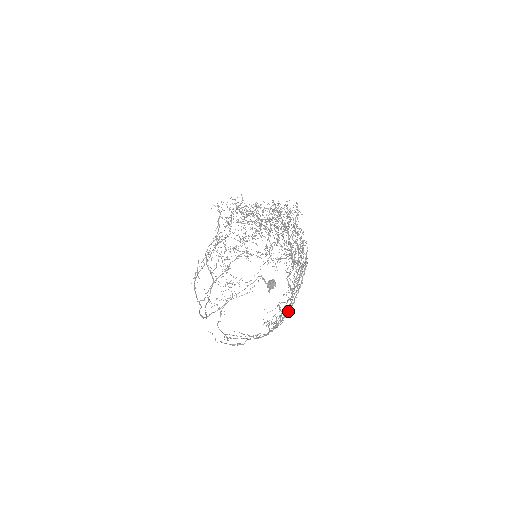
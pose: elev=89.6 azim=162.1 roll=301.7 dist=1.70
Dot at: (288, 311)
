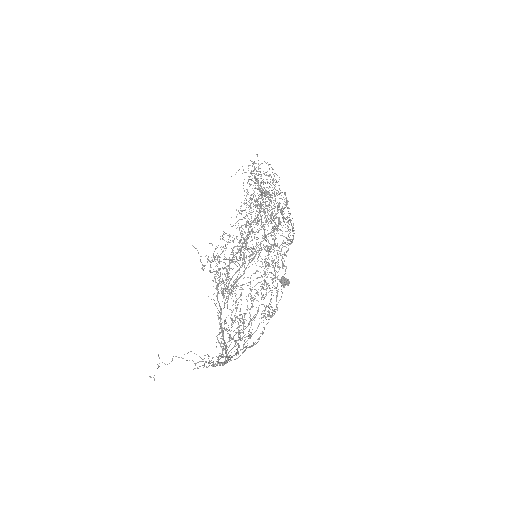
Dot at: occluded
